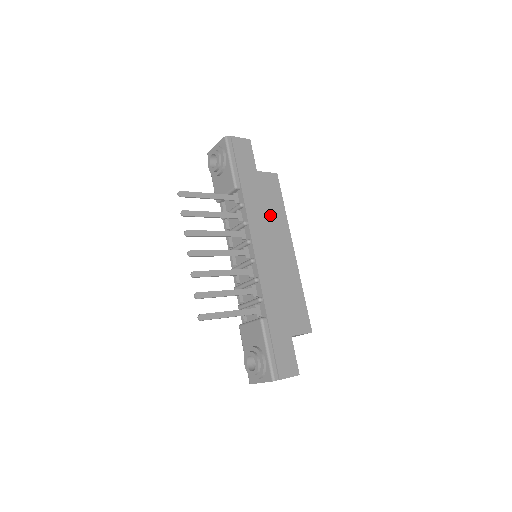
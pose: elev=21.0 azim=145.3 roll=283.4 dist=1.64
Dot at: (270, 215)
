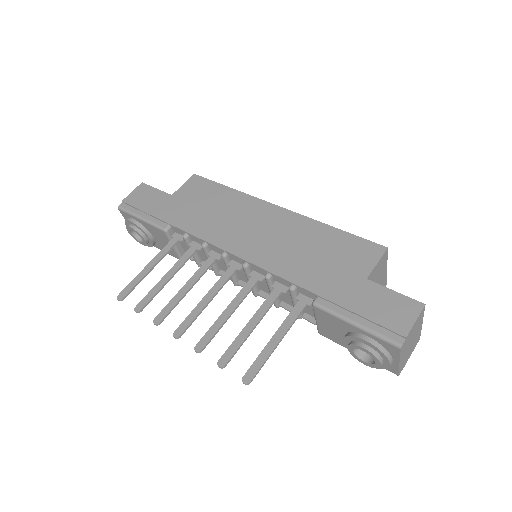
Dot at: (221, 210)
